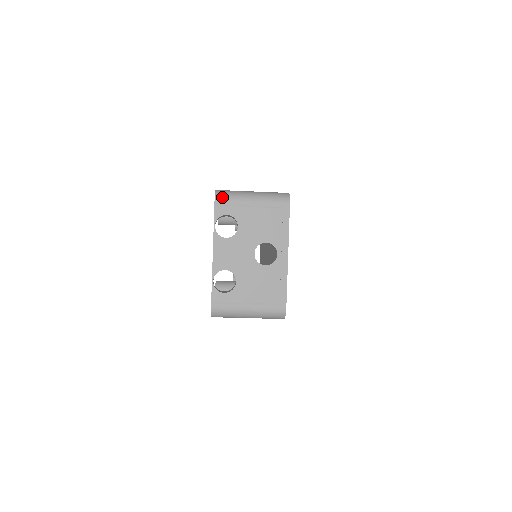
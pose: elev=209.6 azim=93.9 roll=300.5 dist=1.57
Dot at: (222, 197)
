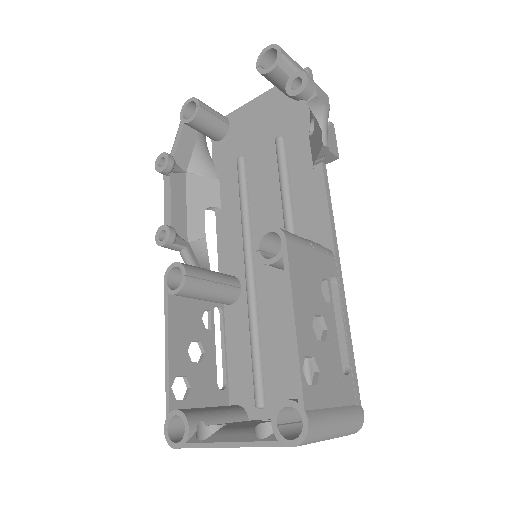
Dot at: (305, 444)
